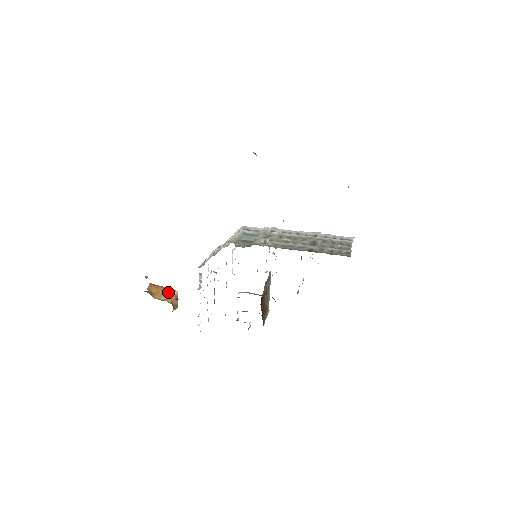
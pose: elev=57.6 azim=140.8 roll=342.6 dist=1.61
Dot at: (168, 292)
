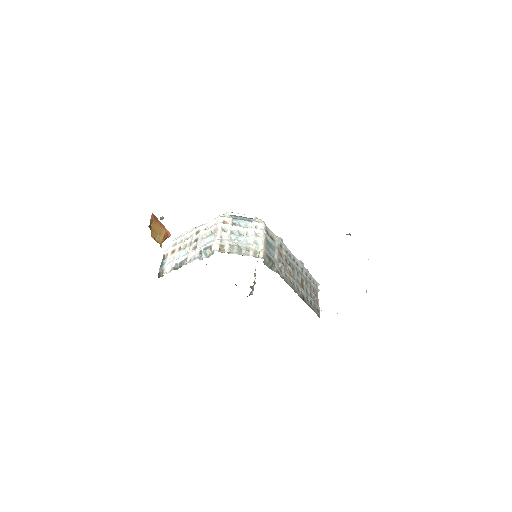
Dot at: (164, 233)
